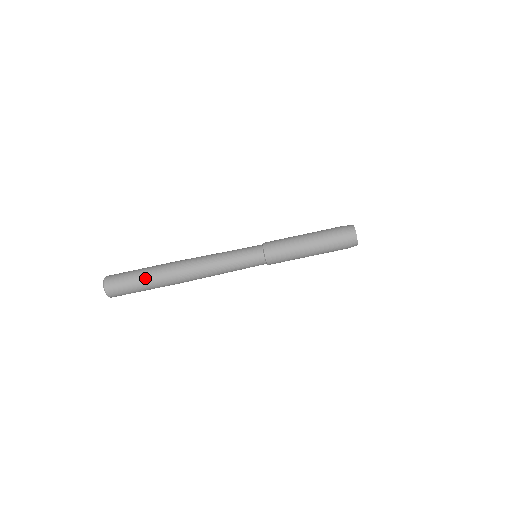
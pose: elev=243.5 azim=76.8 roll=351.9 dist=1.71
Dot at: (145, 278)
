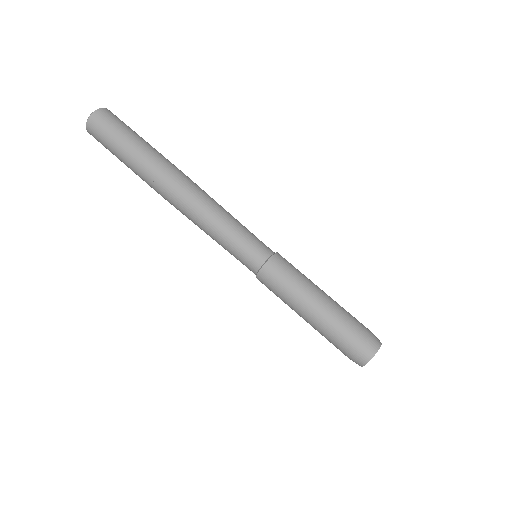
Dot at: (131, 155)
